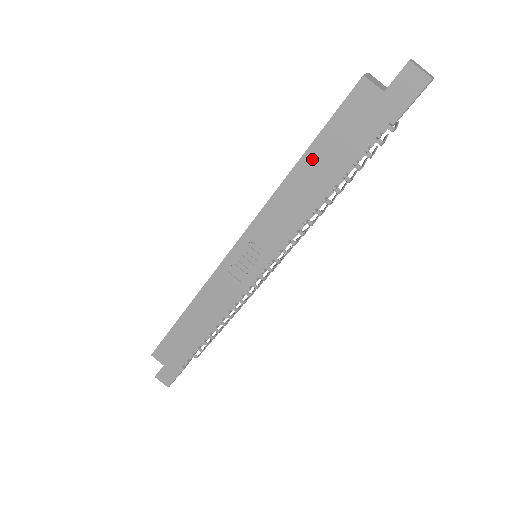
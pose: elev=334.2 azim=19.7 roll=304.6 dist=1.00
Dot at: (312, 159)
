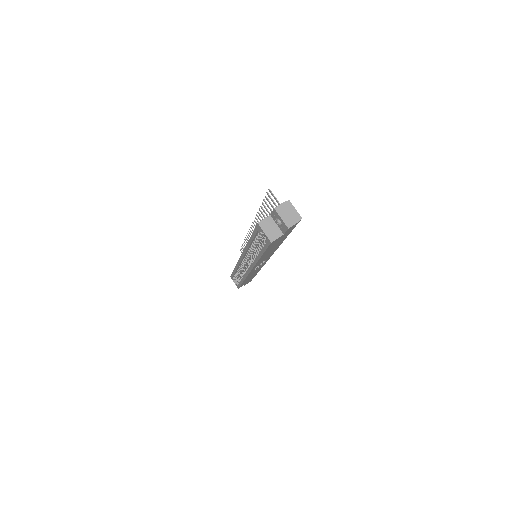
Dot at: occluded
